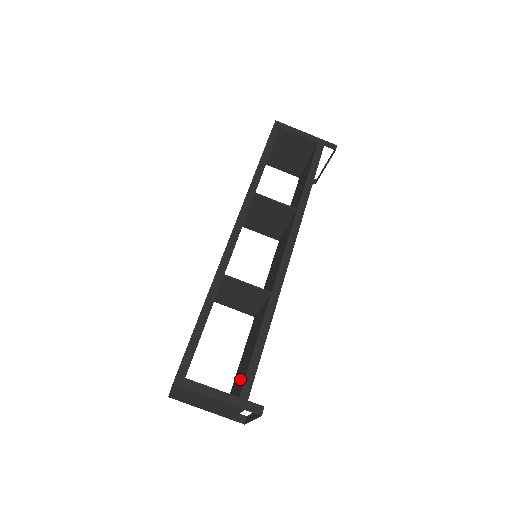
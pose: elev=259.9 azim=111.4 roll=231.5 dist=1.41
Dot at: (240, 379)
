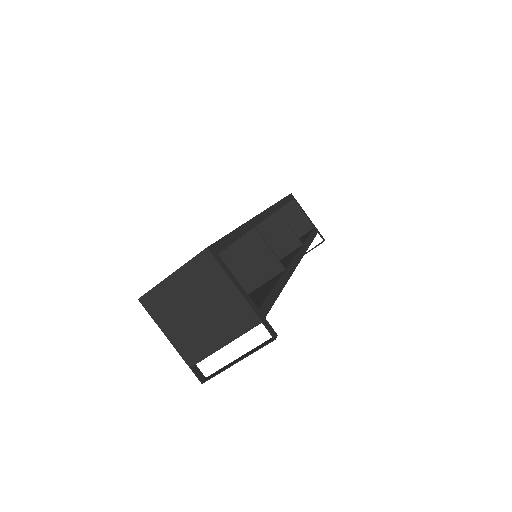
Dot at: occluded
